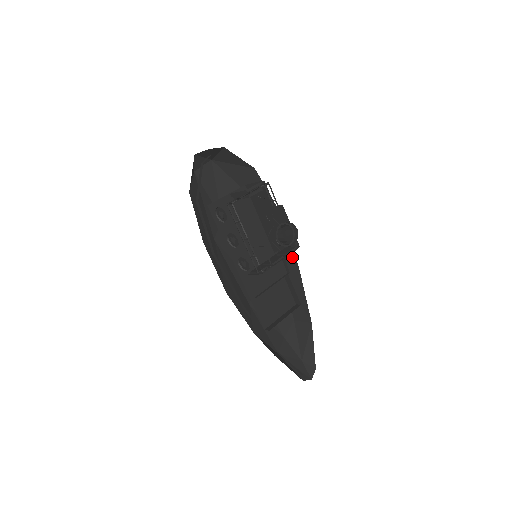
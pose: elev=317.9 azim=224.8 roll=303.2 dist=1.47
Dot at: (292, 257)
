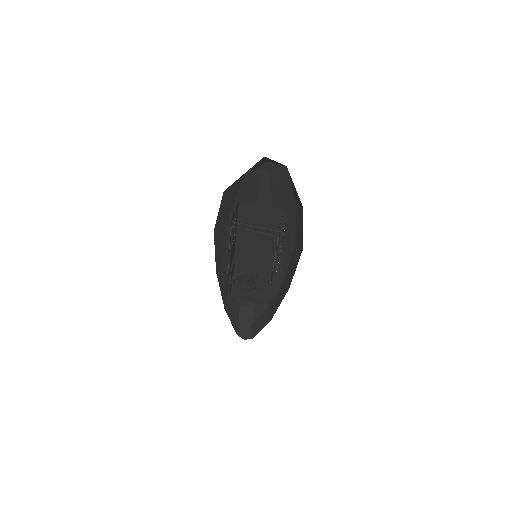
Dot at: (291, 279)
